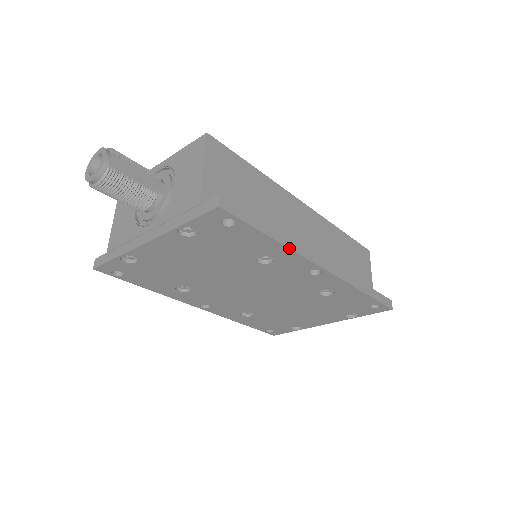
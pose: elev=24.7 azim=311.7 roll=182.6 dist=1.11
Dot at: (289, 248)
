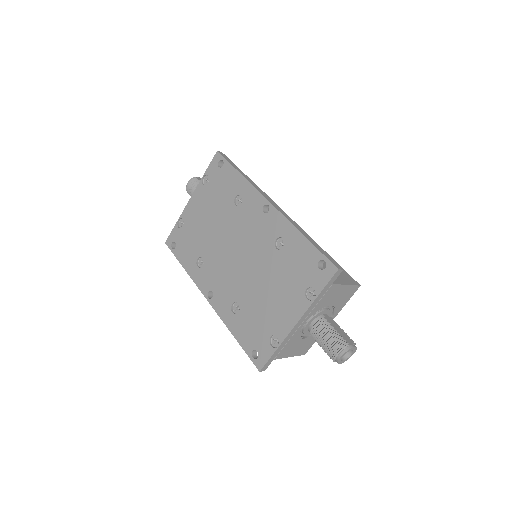
Dot at: (248, 181)
